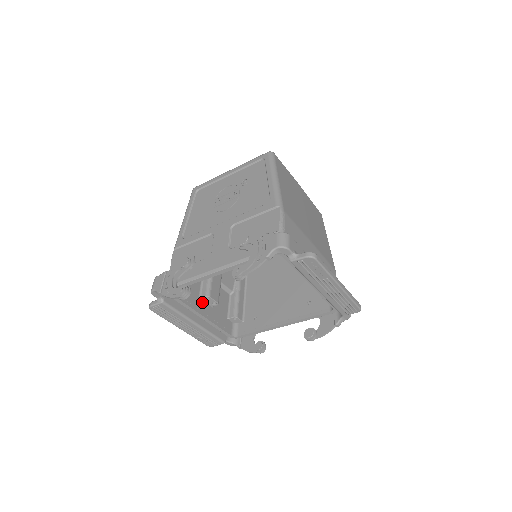
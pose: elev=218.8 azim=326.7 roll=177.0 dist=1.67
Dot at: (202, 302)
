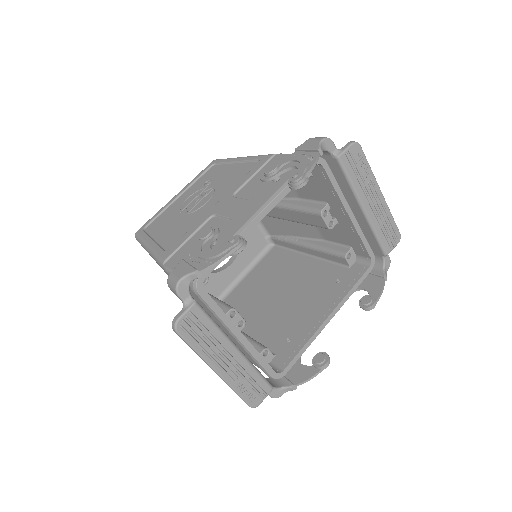
Dot at: occluded
